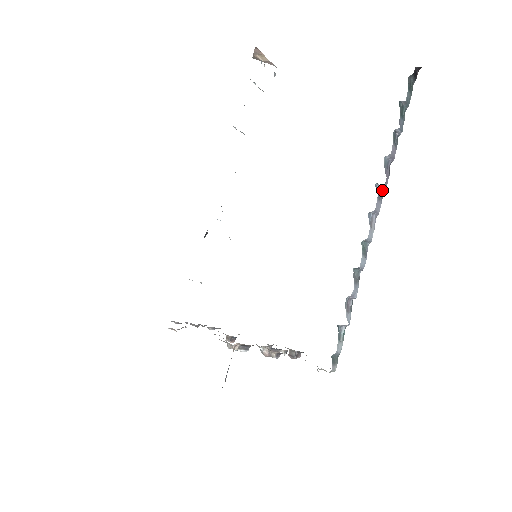
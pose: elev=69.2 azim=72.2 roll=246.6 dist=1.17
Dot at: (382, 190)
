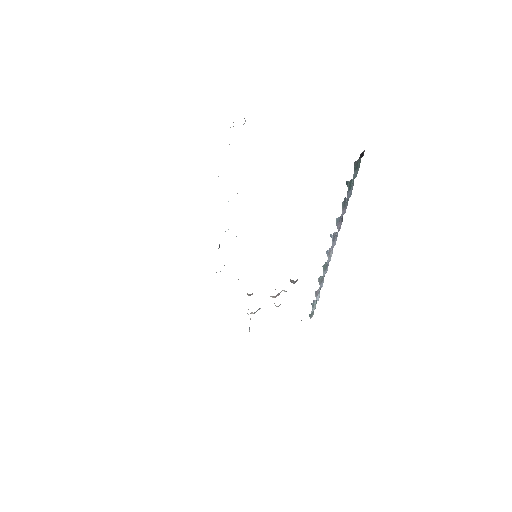
Dot at: (337, 233)
